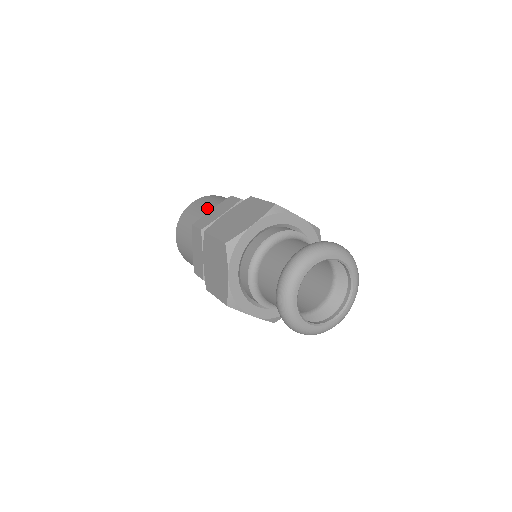
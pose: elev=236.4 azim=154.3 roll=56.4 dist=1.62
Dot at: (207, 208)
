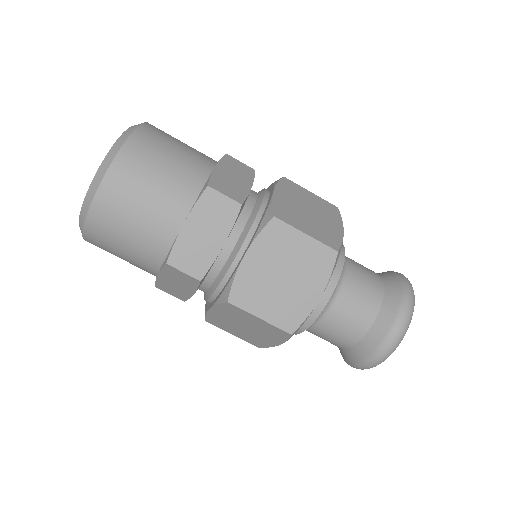
Dot at: (199, 158)
